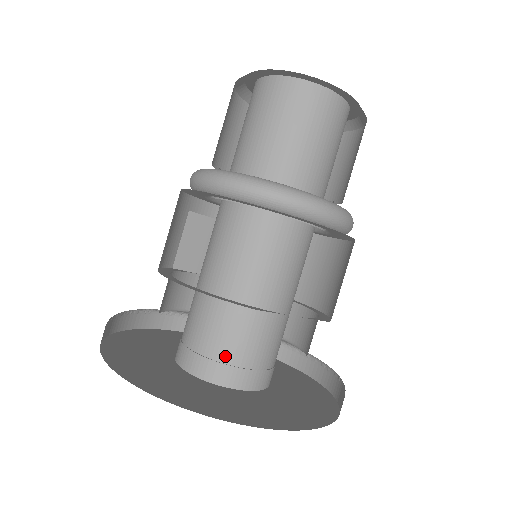
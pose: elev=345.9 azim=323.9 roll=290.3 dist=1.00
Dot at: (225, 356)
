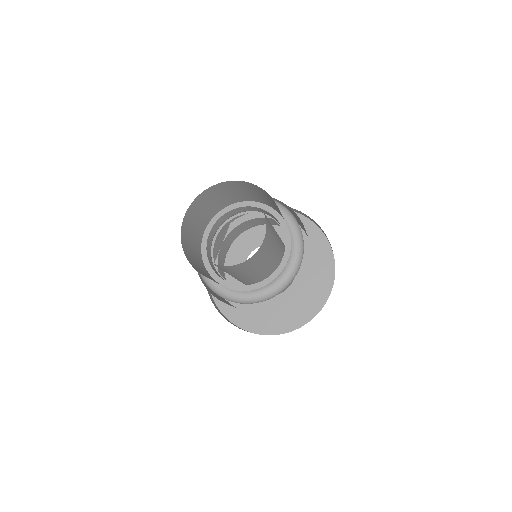
Dot at: occluded
